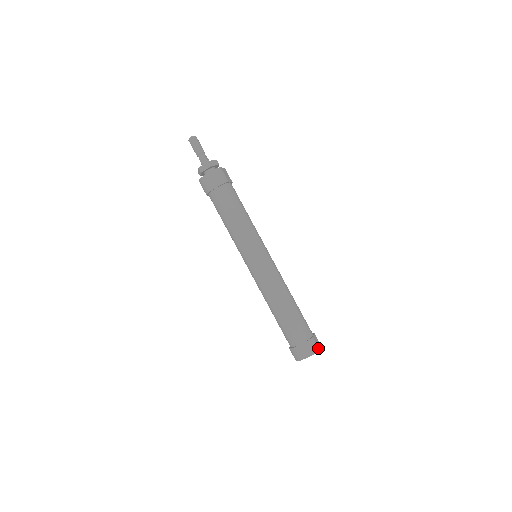
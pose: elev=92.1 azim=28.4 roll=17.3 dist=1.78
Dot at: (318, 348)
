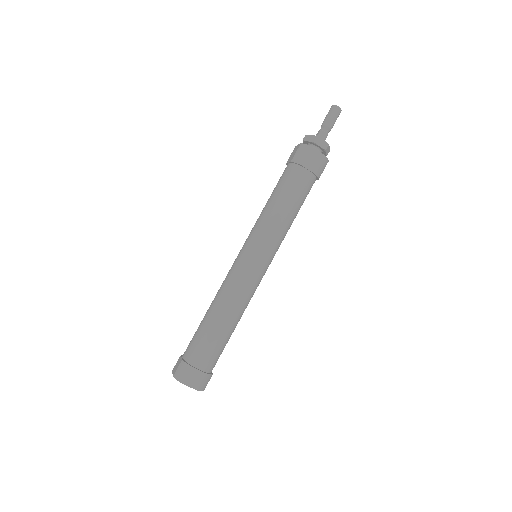
Dot at: occluded
